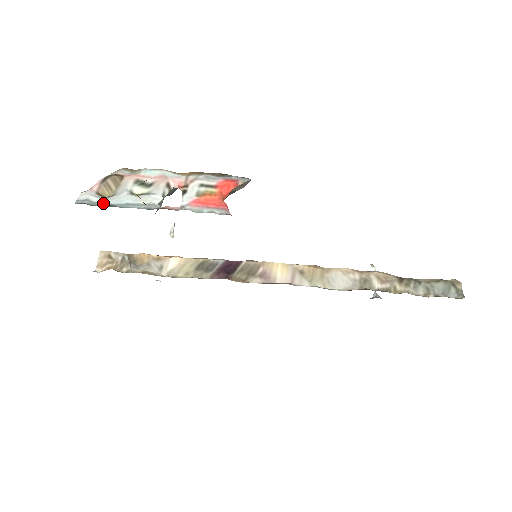
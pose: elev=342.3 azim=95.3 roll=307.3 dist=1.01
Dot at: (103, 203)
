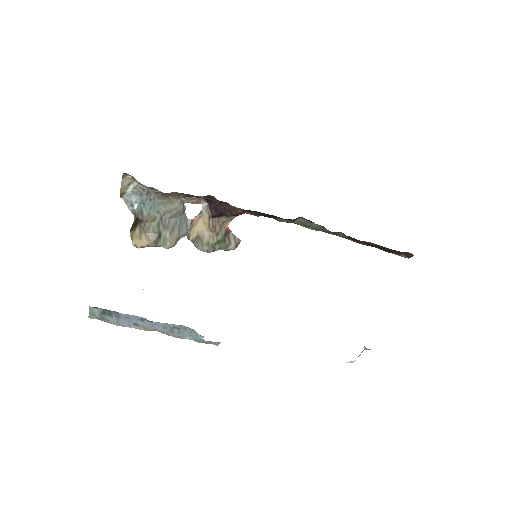
Dot at: occluded
